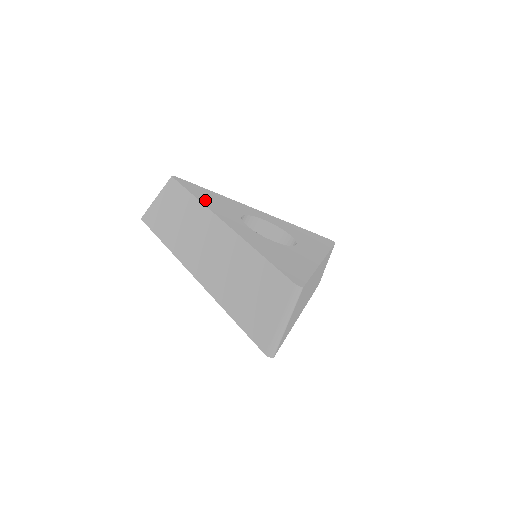
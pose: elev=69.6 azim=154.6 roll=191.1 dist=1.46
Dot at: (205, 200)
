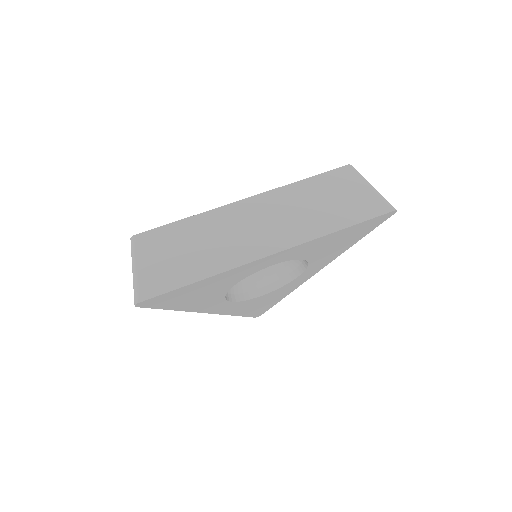
Dot at: occluded
